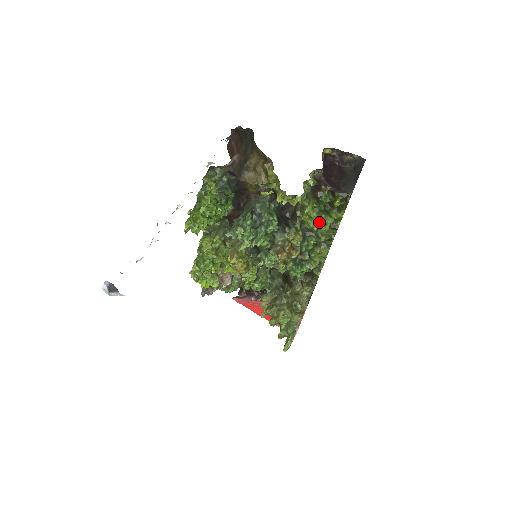
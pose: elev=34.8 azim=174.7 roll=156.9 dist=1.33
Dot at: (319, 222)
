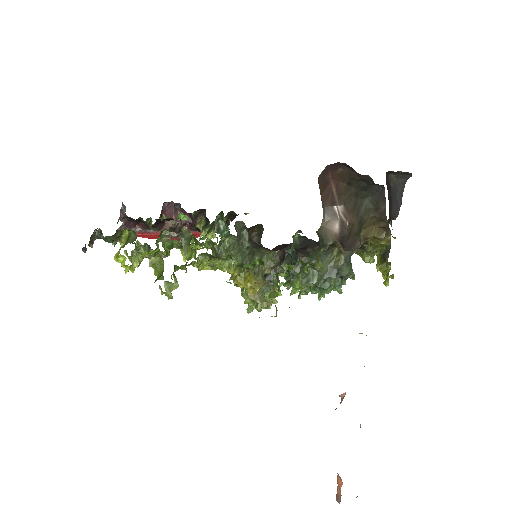
Dot at: occluded
